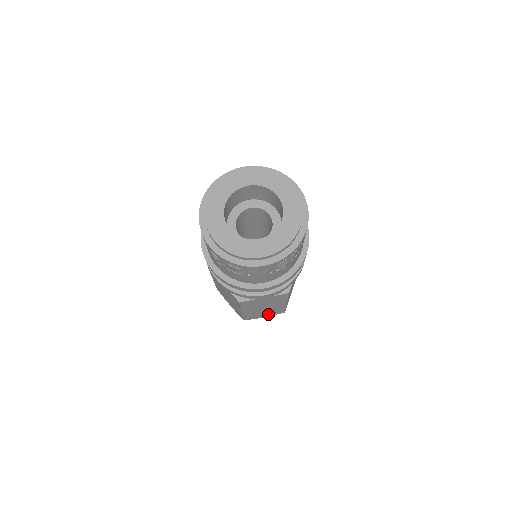
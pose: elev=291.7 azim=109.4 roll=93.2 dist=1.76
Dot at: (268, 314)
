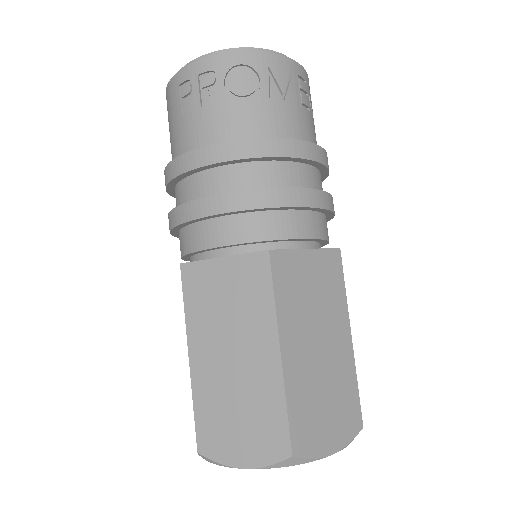
Dot at: (334, 424)
